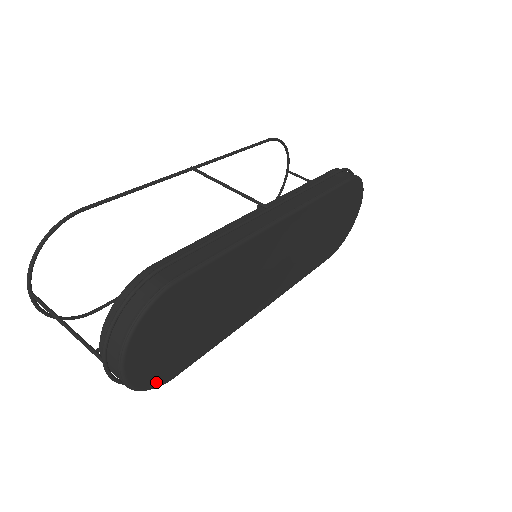
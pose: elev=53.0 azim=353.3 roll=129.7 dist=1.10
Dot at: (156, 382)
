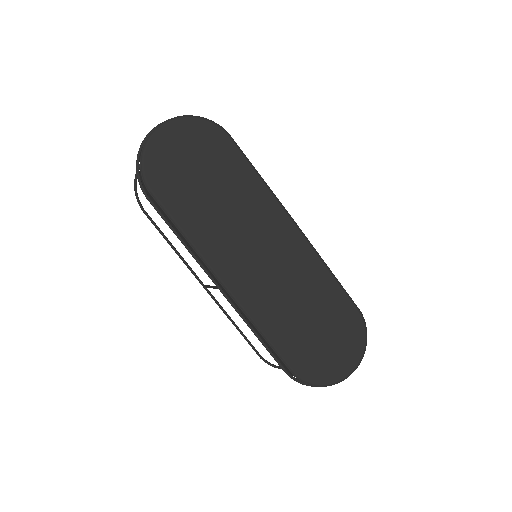
Dot at: (149, 169)
